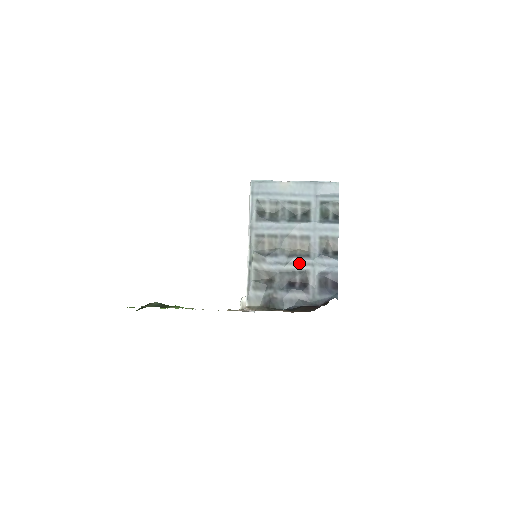
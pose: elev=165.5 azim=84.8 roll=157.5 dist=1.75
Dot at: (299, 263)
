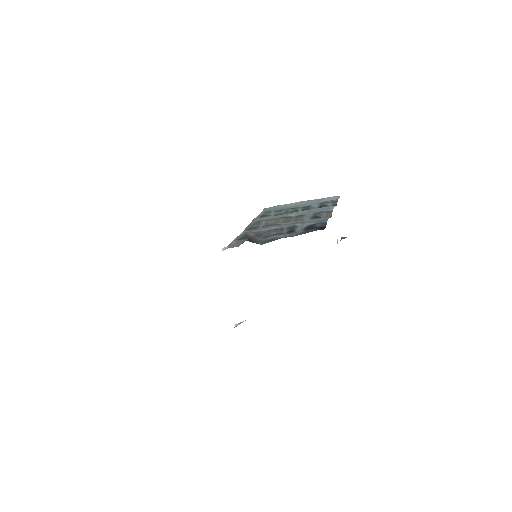
Dot at: (289, 224)
